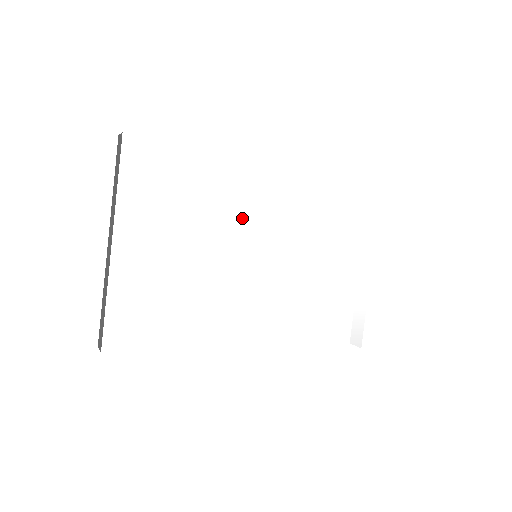
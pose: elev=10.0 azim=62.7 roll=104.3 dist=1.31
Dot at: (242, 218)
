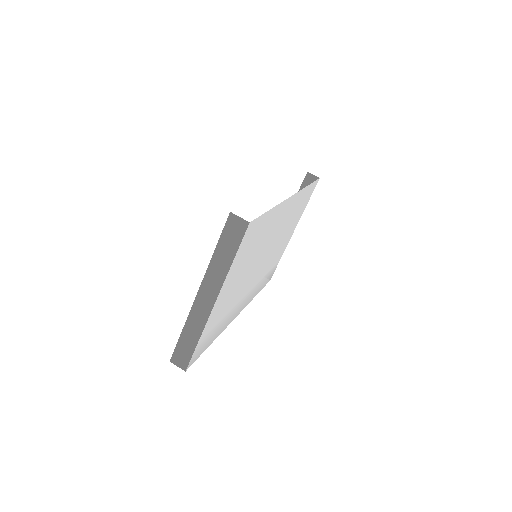
Dot at: (267, 242)
